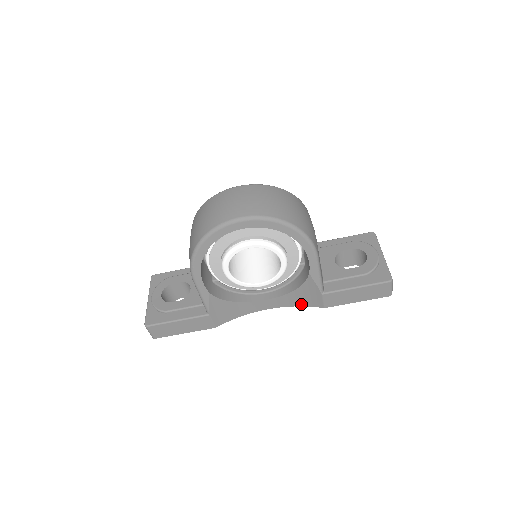
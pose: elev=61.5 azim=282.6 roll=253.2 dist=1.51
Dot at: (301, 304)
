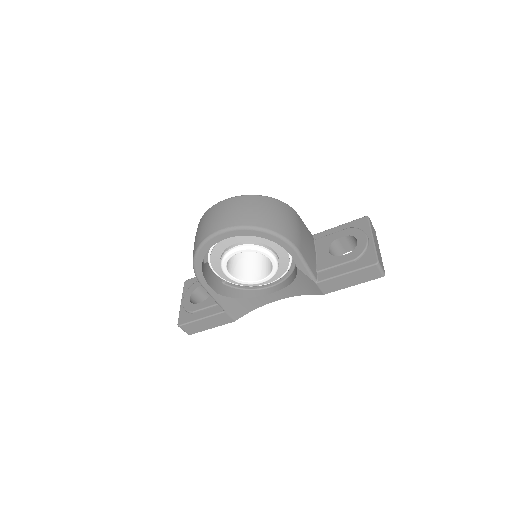
Dot at: (303, 293)
